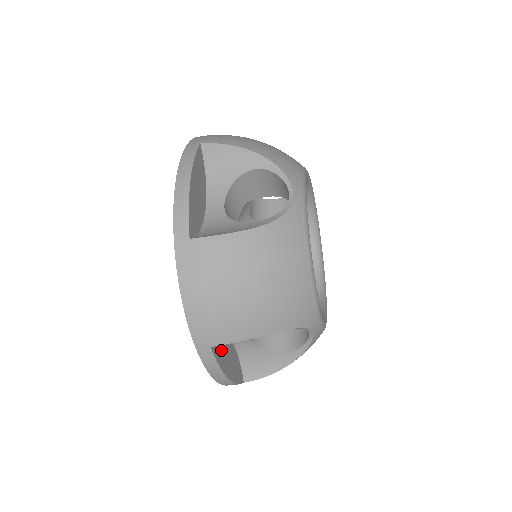
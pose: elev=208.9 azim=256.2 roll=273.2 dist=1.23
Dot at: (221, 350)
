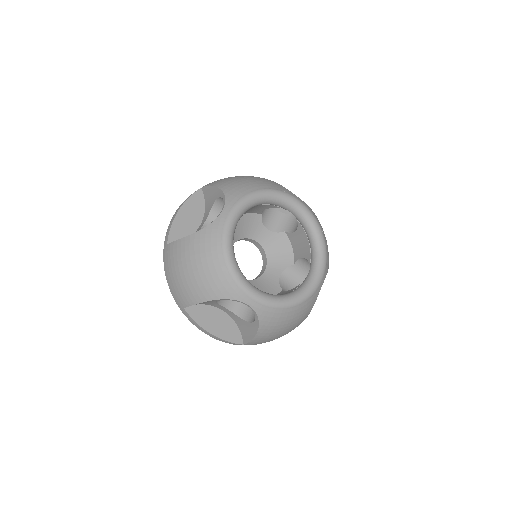
Dot at: (203, 314)
